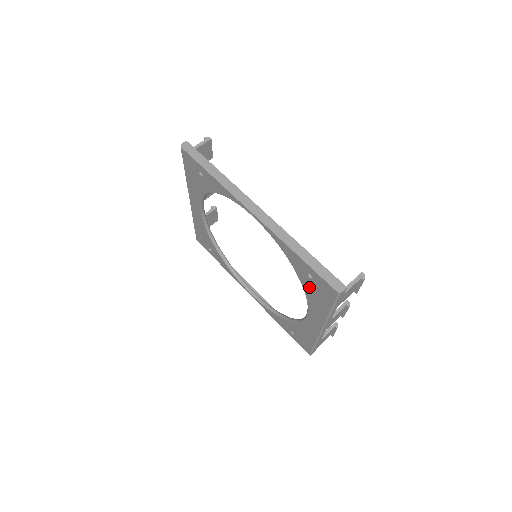
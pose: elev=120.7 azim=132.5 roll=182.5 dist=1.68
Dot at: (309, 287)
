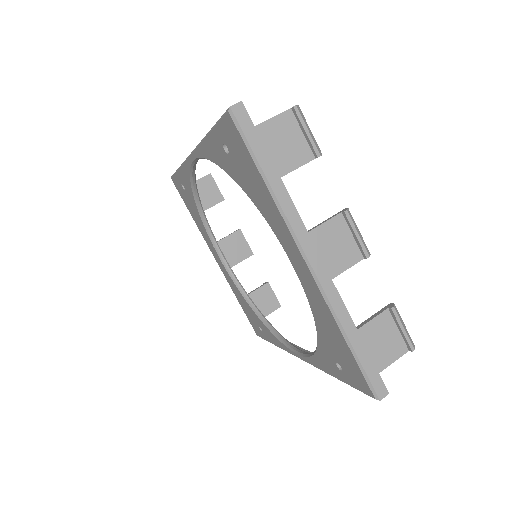
Dot at: (242, 178)
